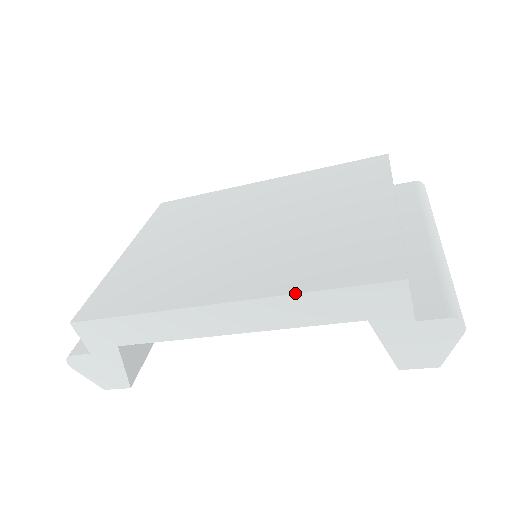
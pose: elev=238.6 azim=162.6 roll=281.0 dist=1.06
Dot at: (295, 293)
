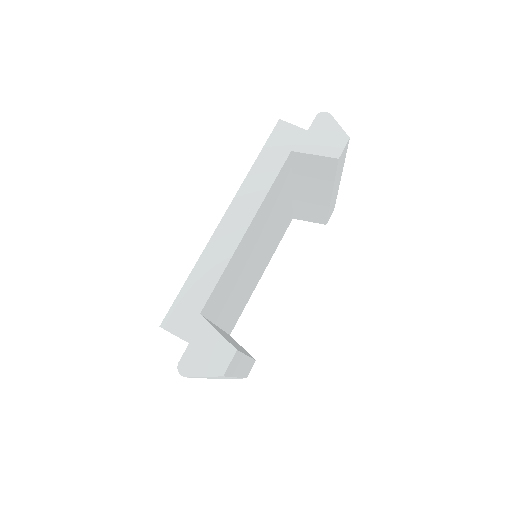
Dot at: (248, 172)
